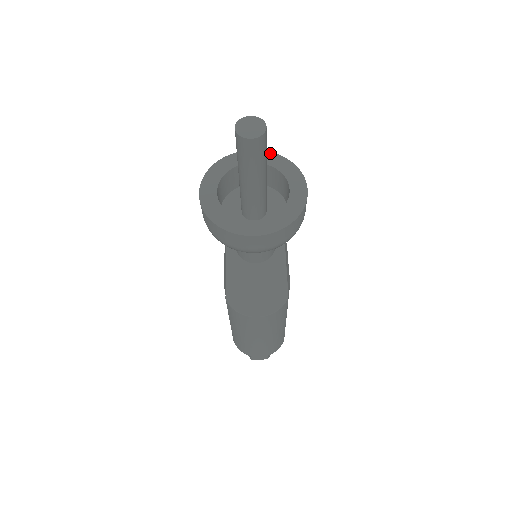
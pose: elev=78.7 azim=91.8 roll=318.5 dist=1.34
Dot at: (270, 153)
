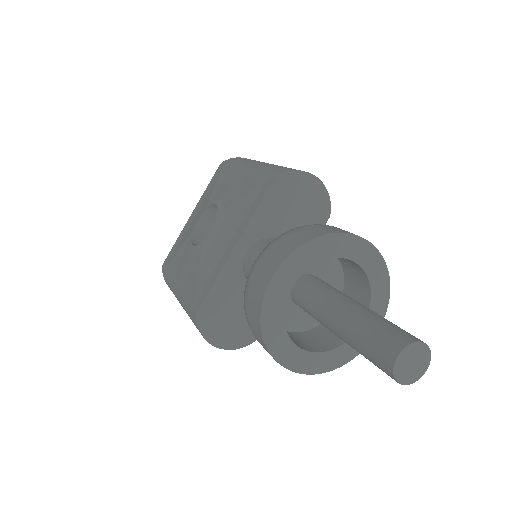
Dot at: (381, 259)
